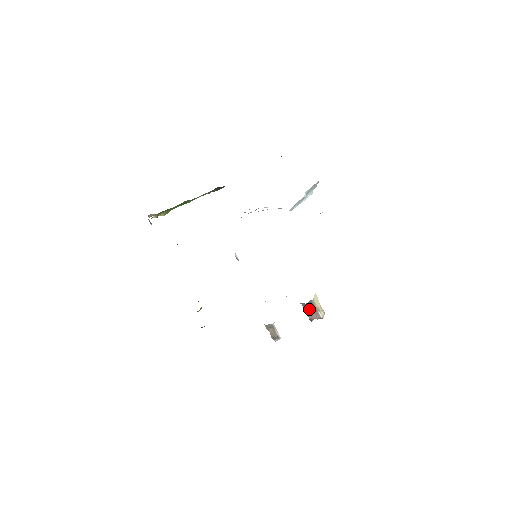
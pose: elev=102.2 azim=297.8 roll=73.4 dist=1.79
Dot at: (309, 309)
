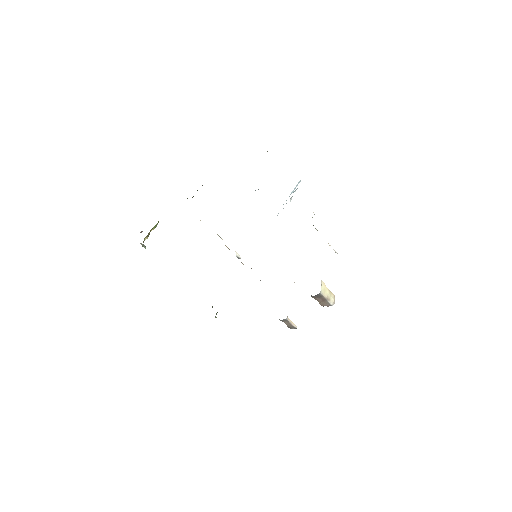
Dot at: (318, 299)
